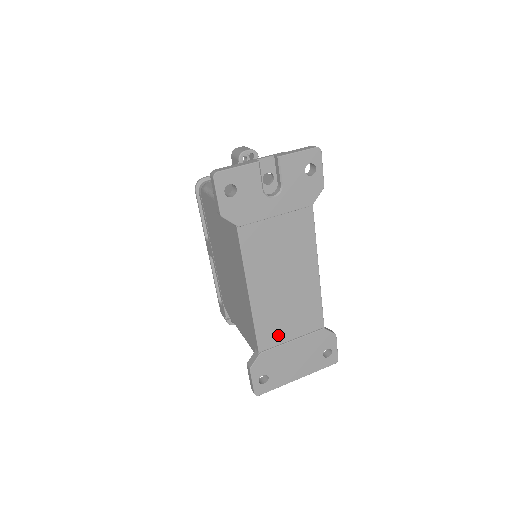
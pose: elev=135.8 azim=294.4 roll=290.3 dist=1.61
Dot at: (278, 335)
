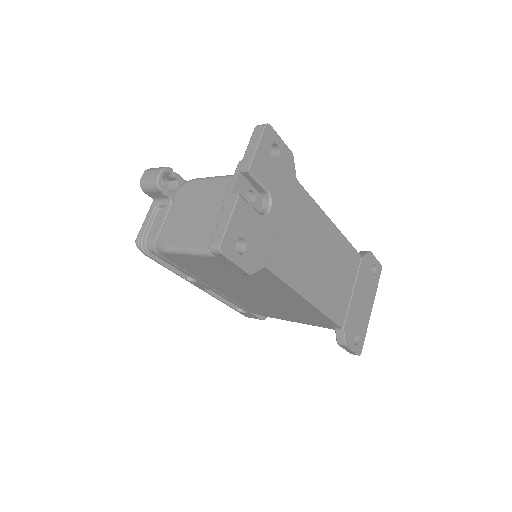
Dot at: (343, 301)
